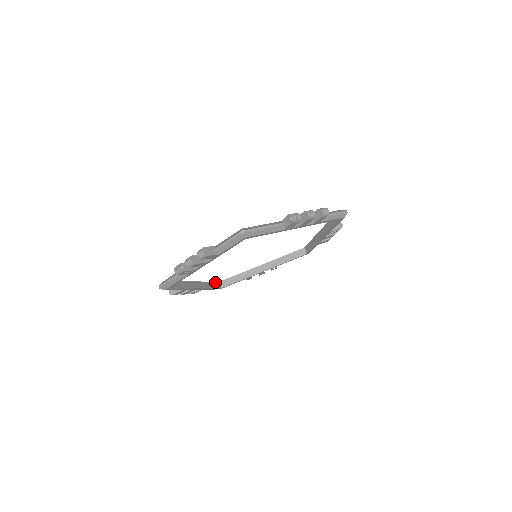
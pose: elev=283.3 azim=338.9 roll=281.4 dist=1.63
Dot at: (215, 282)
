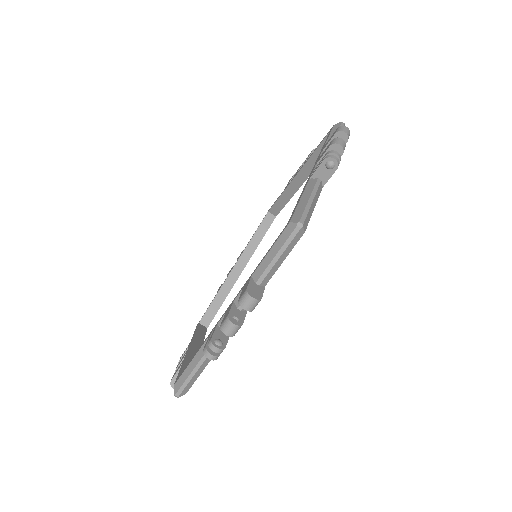
Dot at: (197, 327)
